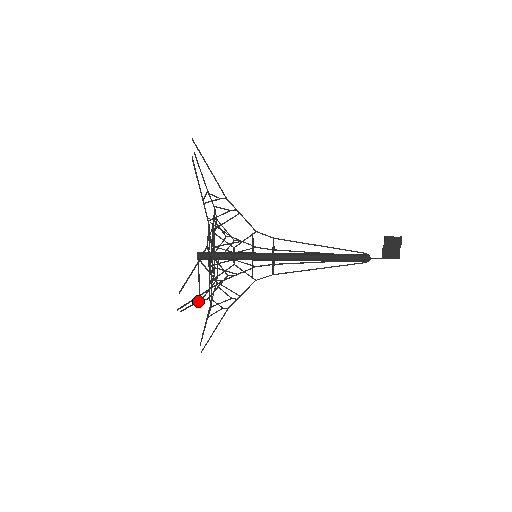
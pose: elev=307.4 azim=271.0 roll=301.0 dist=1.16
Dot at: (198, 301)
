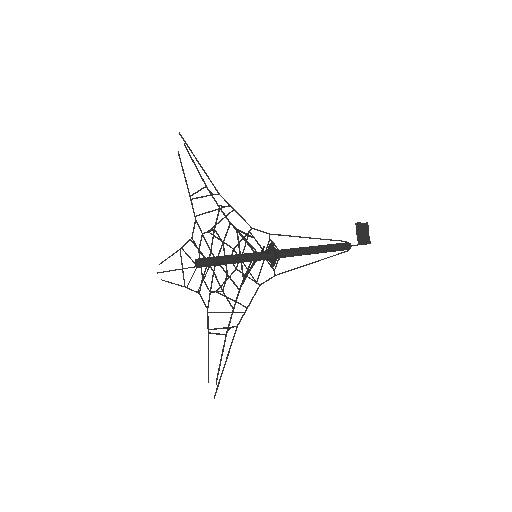
Dot at: (244, 277)
